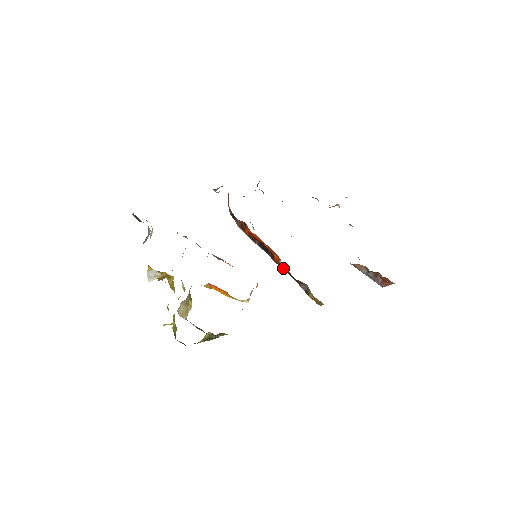
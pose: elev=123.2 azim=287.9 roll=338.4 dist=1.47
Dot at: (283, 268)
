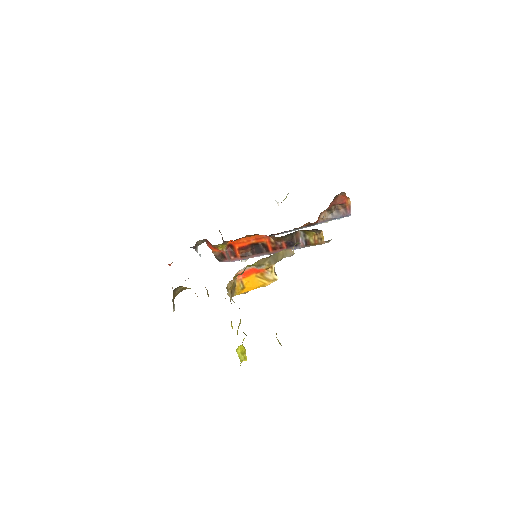
Dot at: (279, 246)
